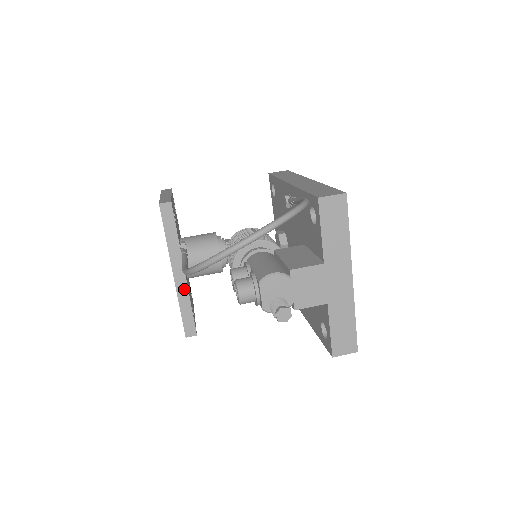
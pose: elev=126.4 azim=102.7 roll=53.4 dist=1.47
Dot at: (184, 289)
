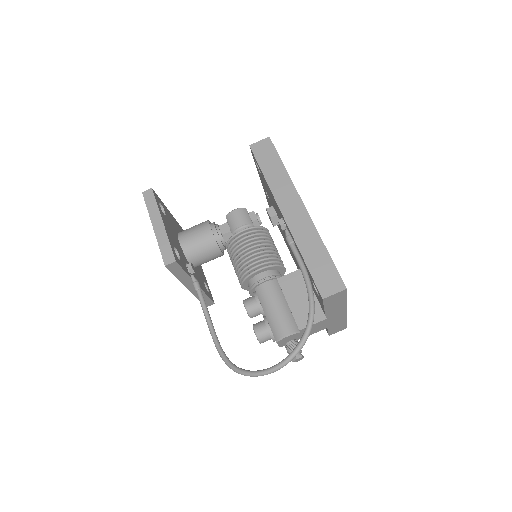
Dot at: occluded
